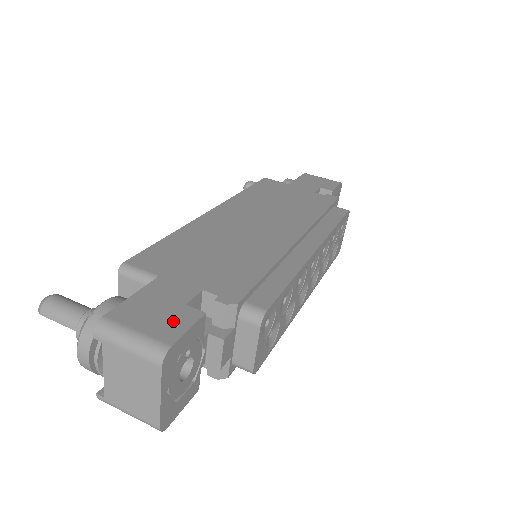
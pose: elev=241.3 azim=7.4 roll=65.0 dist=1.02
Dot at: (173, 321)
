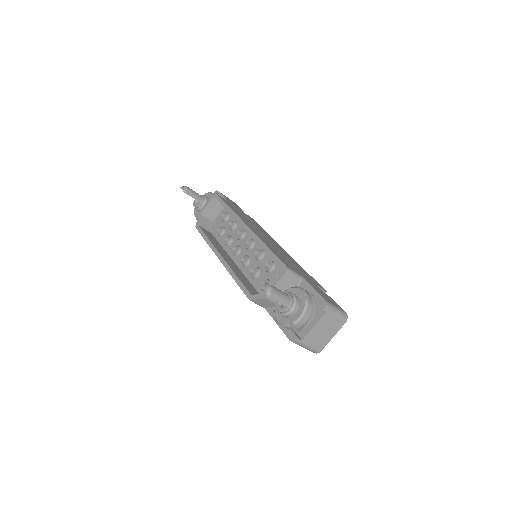
Dot at: (333, 301)
